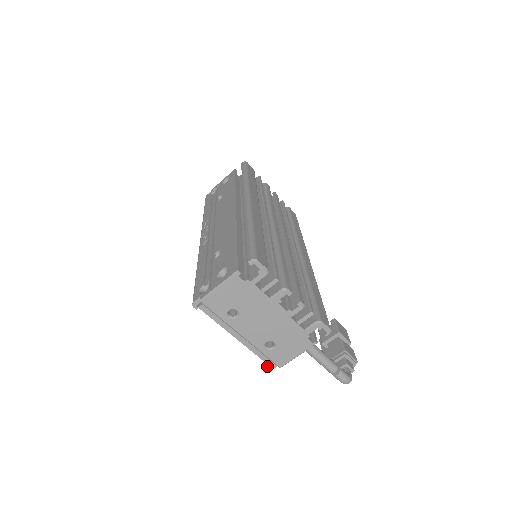
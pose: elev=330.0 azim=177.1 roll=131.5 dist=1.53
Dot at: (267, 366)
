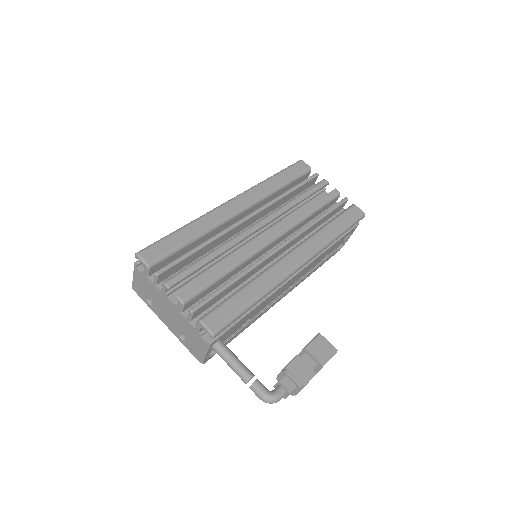
Dot at: occluded
